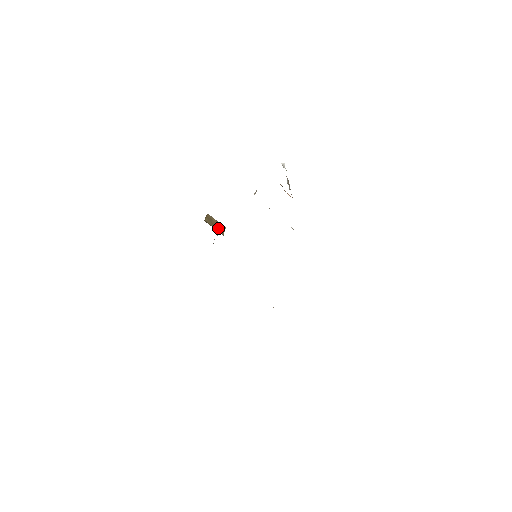
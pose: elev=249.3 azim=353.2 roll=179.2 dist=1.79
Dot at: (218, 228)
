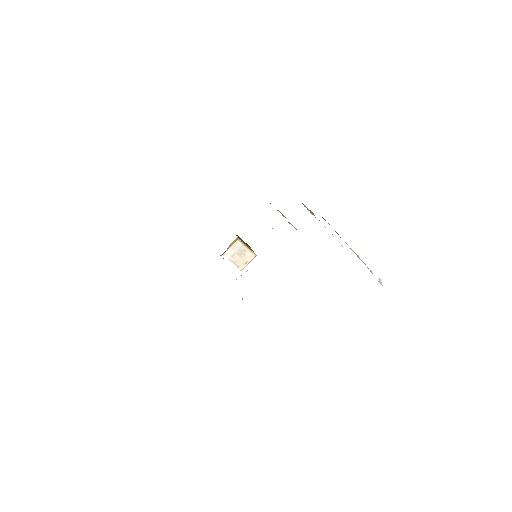
Dot at: occluded
